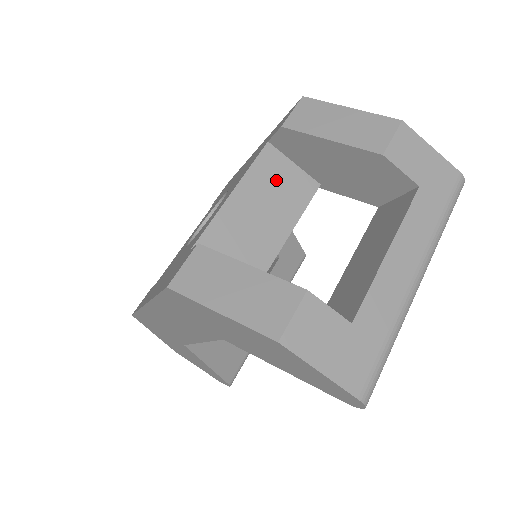
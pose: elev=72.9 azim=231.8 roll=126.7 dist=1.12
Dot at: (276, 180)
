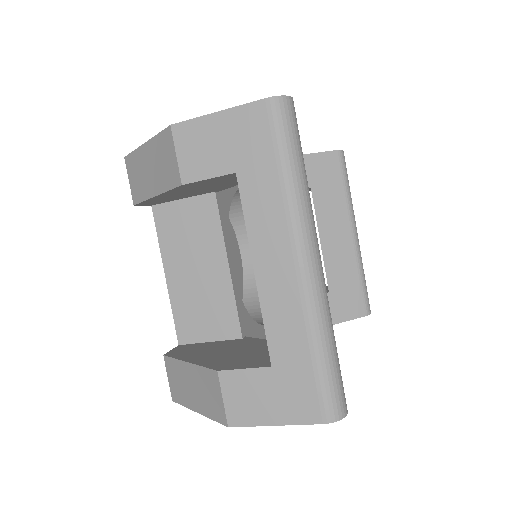
Dot at: (182, 230)
